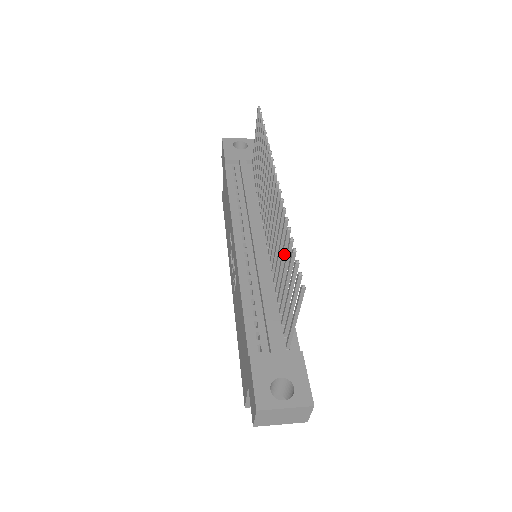
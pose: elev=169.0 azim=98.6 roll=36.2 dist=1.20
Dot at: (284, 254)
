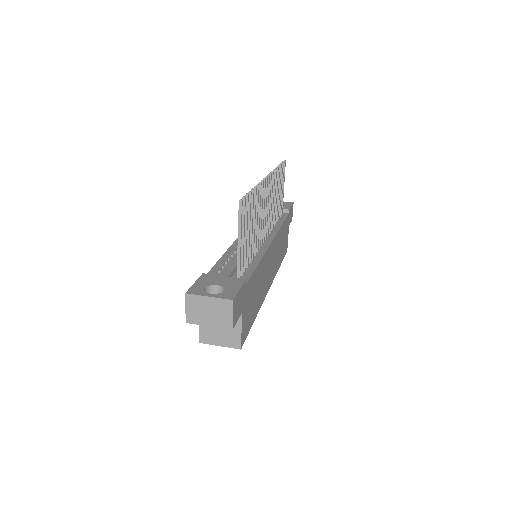
Dot at: (253, 214)
